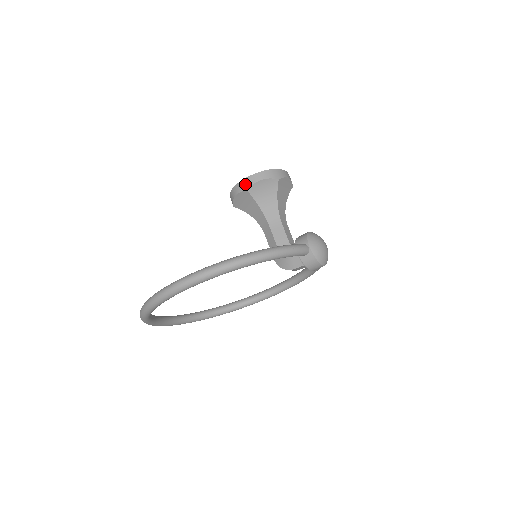
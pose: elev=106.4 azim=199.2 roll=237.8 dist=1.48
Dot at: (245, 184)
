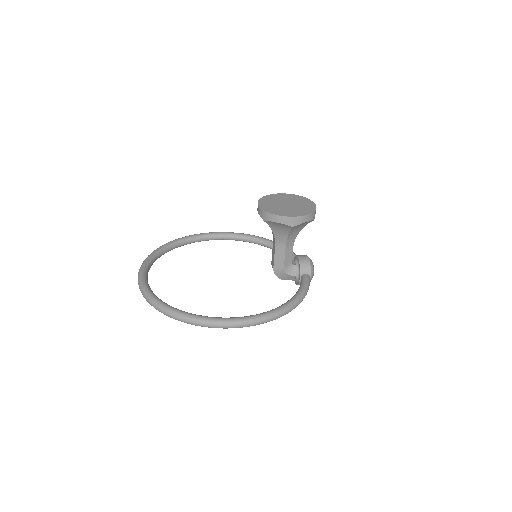
Dot at: (294, 221)
